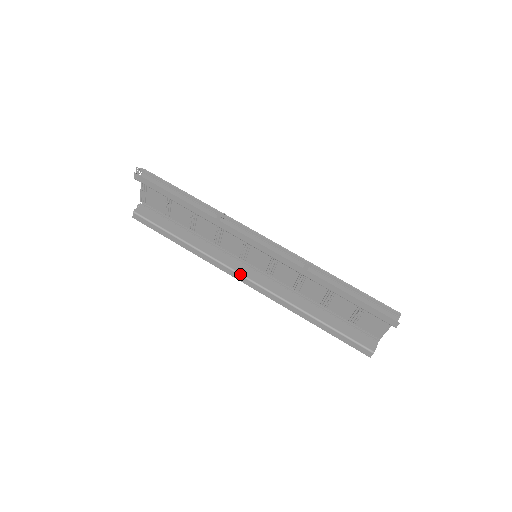
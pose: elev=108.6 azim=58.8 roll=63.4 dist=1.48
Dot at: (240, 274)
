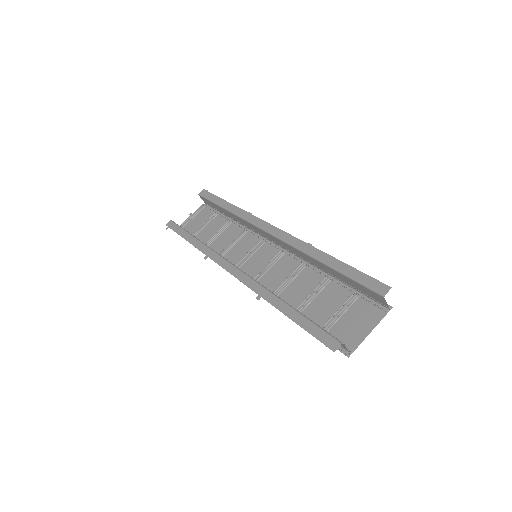
Dot at: (230, 262)
